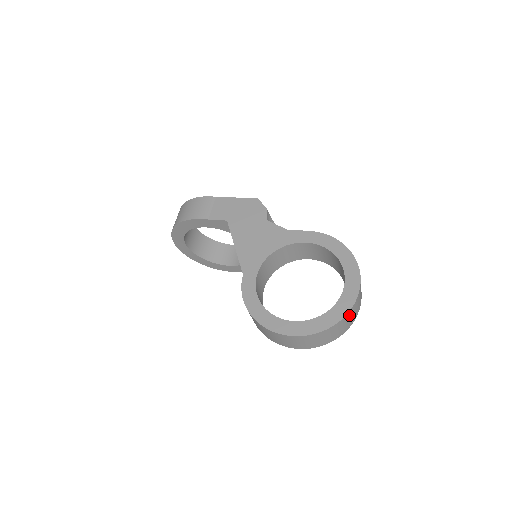
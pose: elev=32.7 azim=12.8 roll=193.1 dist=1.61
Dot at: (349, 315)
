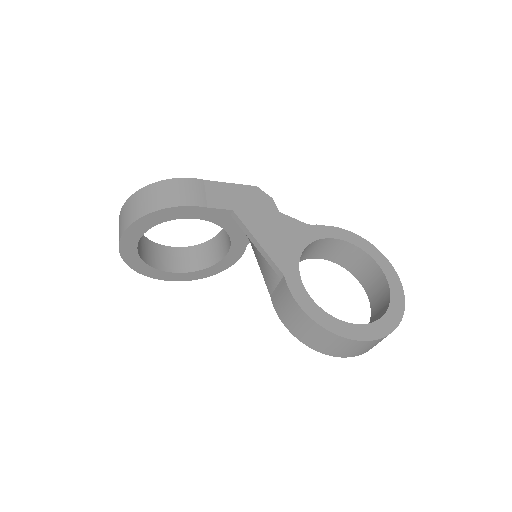
Dot at: occluded
